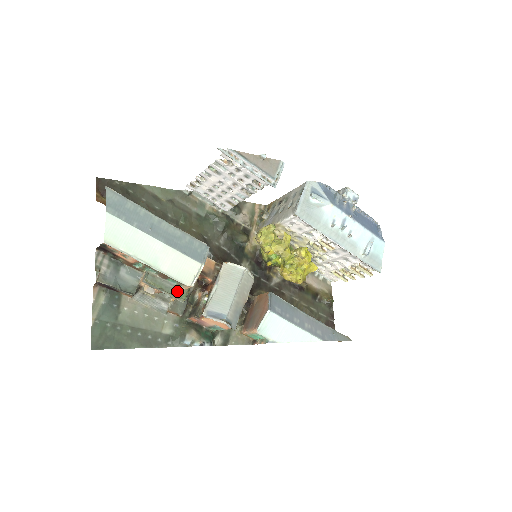
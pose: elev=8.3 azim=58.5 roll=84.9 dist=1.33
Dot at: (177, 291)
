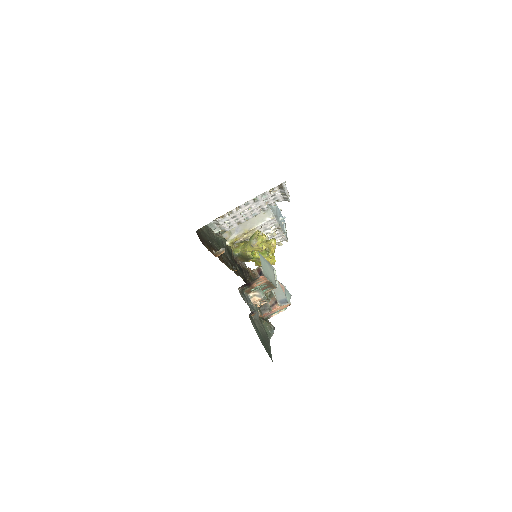
Dot at: occluded
